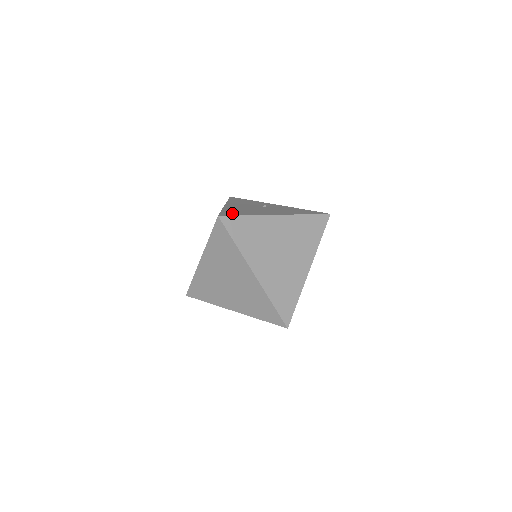
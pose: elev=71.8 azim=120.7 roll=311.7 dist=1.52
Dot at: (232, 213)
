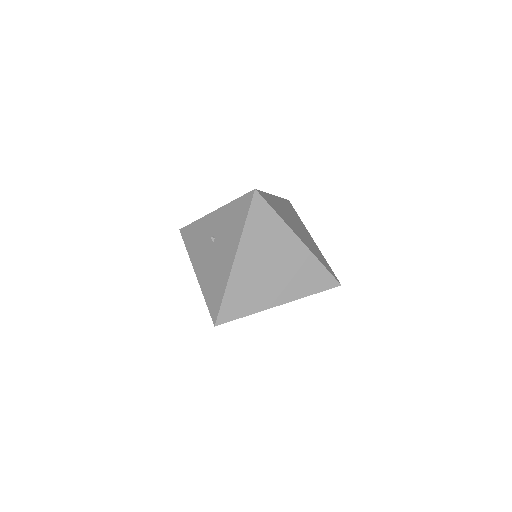
Dot at: occluded
